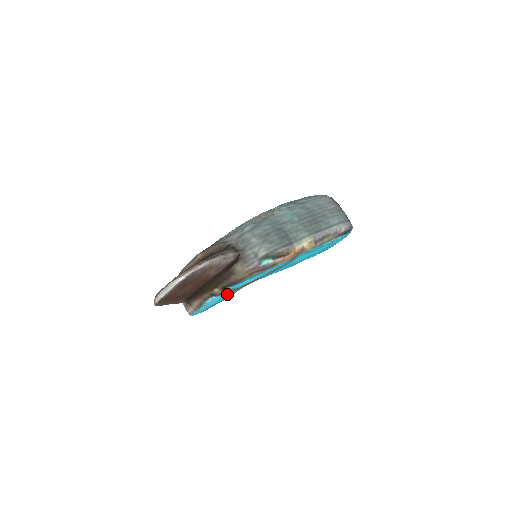
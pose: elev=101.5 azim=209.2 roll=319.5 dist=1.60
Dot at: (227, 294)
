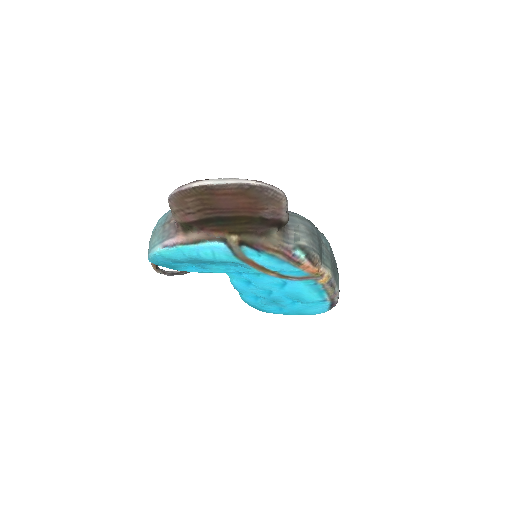
Dot at: (232, 254)
